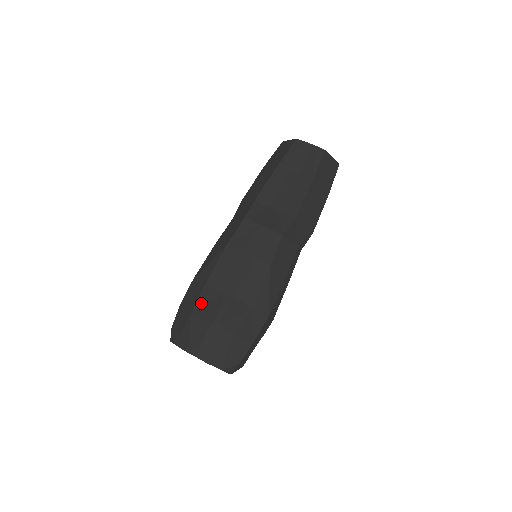
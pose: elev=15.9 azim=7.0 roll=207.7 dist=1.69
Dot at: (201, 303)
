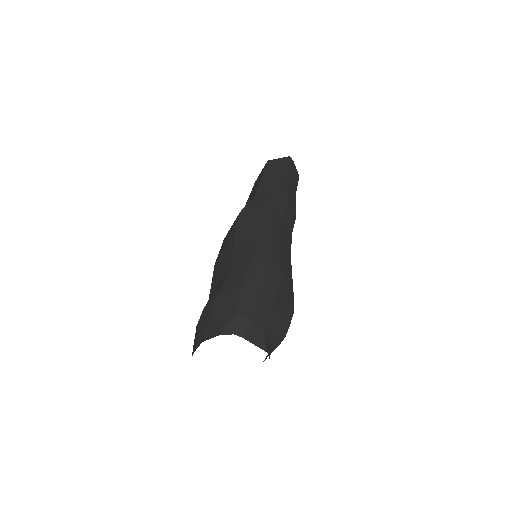
Dot at: occluded
